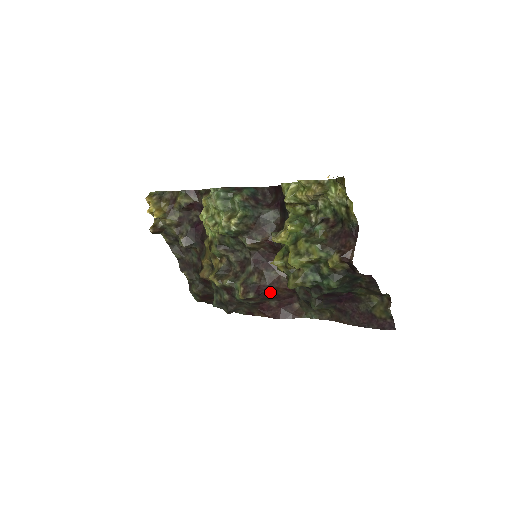
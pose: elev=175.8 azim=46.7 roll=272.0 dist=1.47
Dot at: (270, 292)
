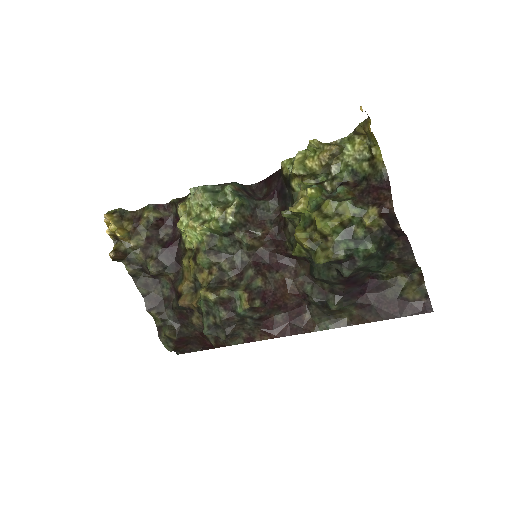
Dot at: (276, 300)
